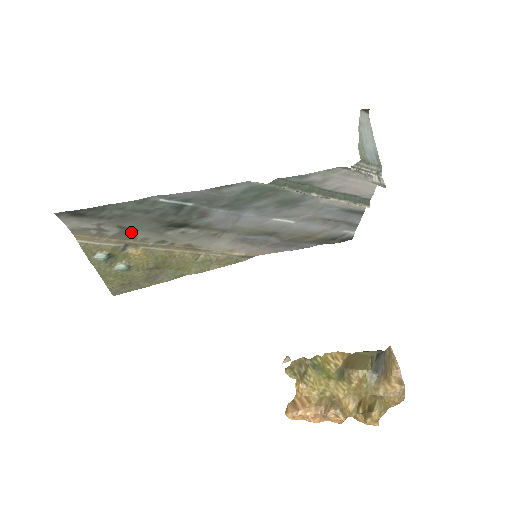
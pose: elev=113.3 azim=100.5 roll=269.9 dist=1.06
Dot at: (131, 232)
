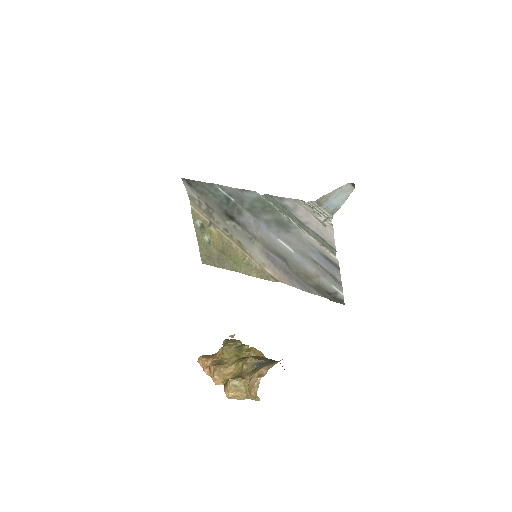
Dot at: (212, 212)
